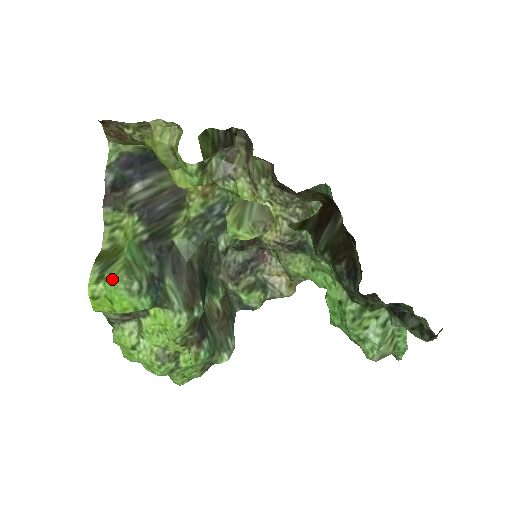
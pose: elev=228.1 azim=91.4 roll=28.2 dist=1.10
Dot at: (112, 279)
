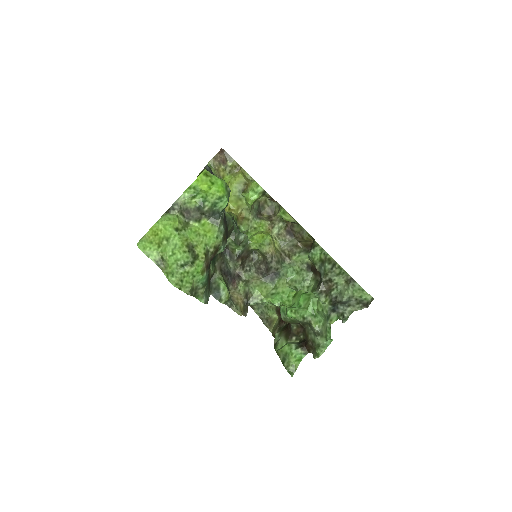
Dot at: occluded
